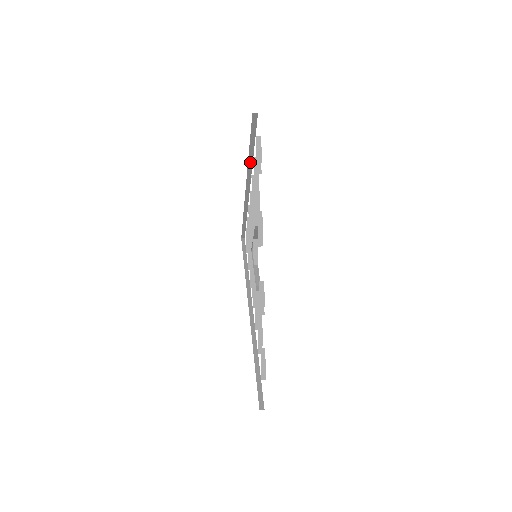
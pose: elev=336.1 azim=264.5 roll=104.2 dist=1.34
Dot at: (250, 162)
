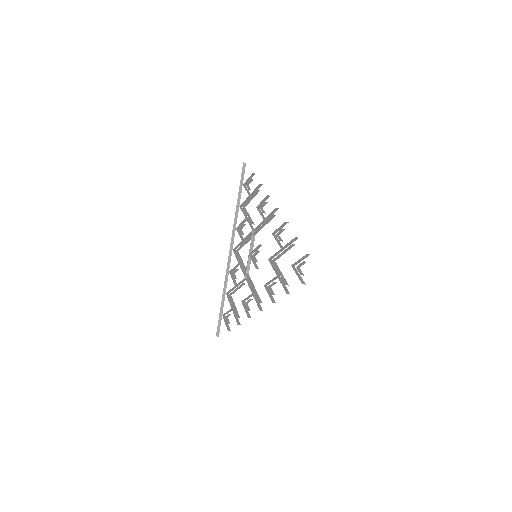
Dot at: (237, 212)
